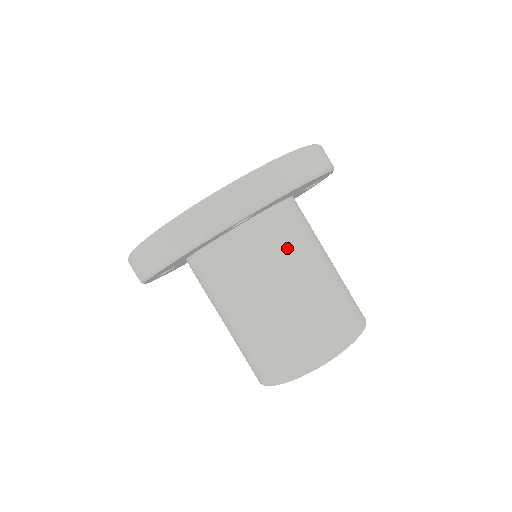
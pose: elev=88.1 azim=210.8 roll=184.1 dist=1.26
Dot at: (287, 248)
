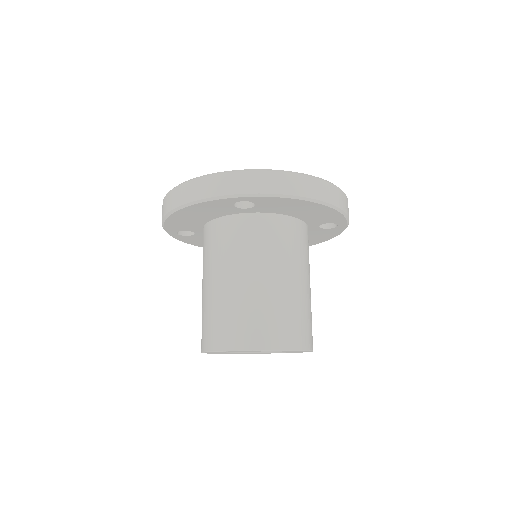
Dot at: (272, 248)
